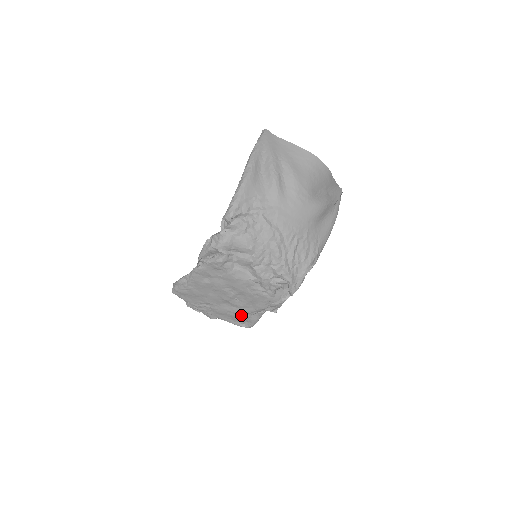
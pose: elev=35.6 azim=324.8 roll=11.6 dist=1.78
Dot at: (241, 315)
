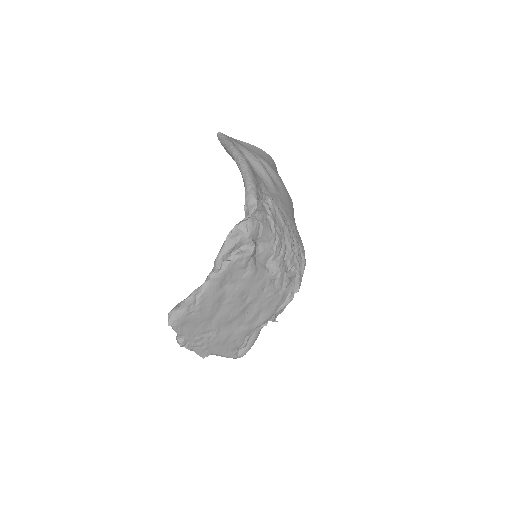
Dot at: (242, 337)
